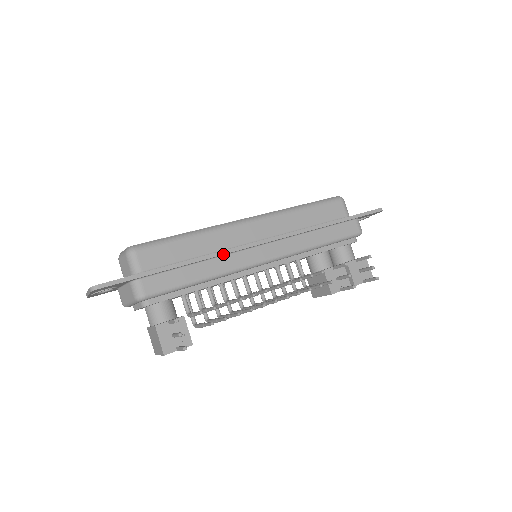
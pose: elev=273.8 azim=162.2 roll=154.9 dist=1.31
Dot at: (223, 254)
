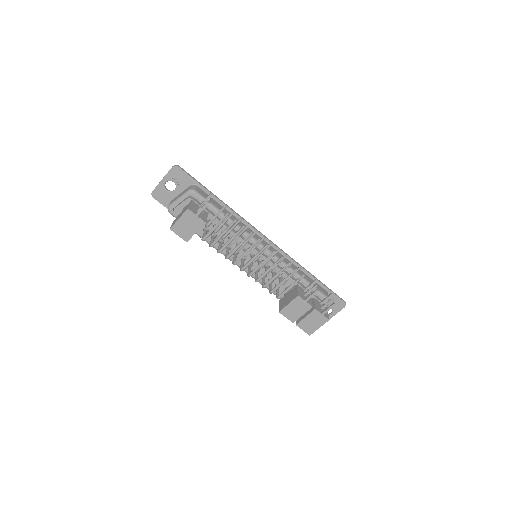
Dot at: (245, 220)
